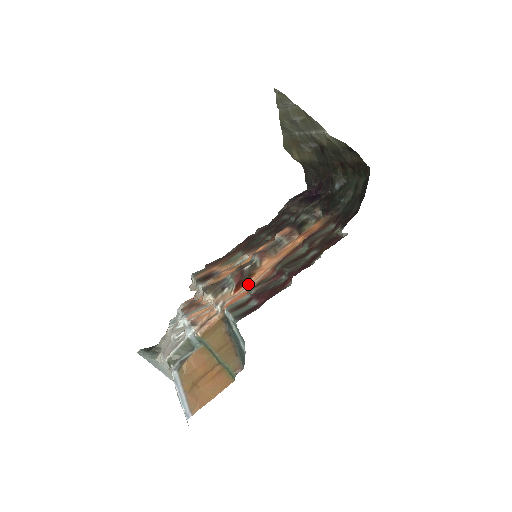
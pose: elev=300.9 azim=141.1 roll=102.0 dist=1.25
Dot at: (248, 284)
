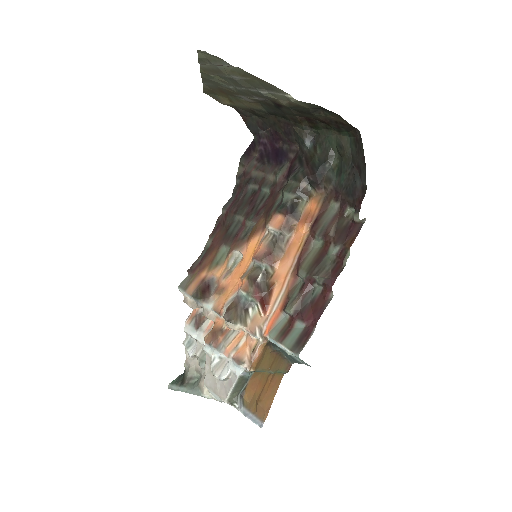
Dot at: (274, 299)
